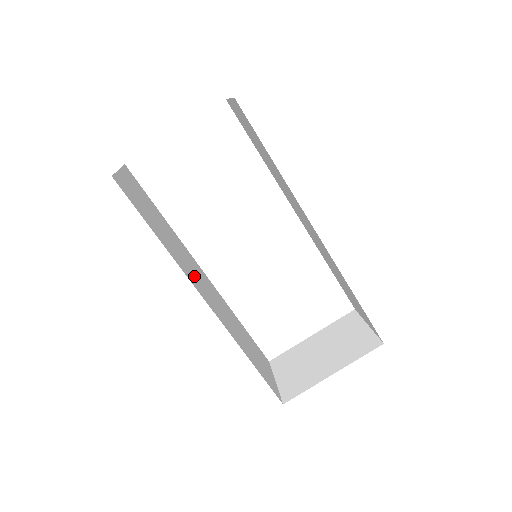
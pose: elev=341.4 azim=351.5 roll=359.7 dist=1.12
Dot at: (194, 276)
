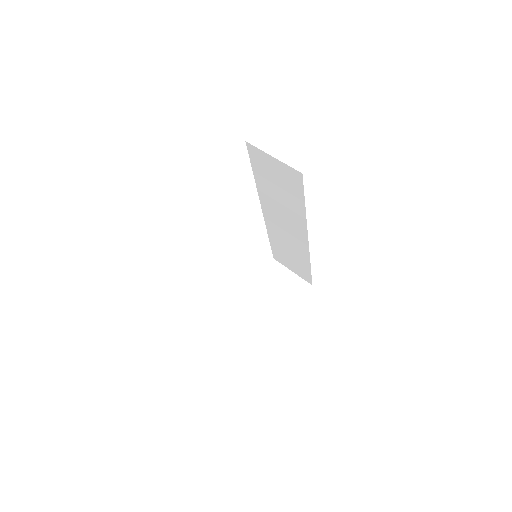
Dot at: occluded
